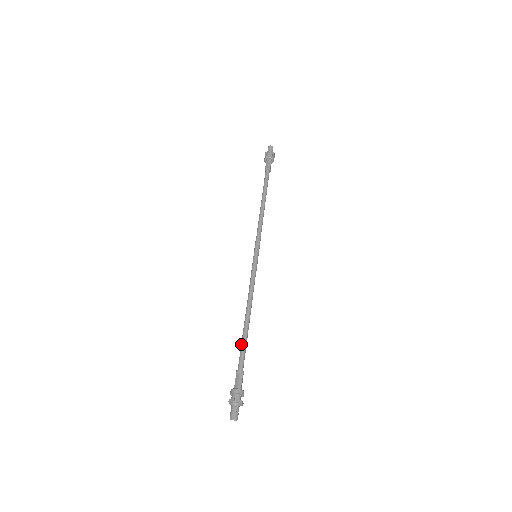
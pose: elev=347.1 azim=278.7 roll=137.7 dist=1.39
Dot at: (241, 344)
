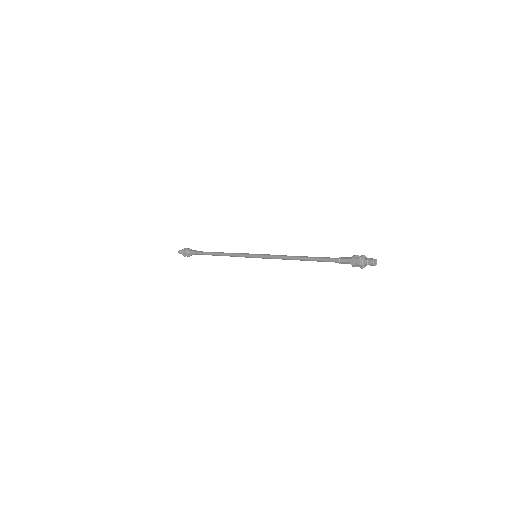
Dot at: (319, 257)
